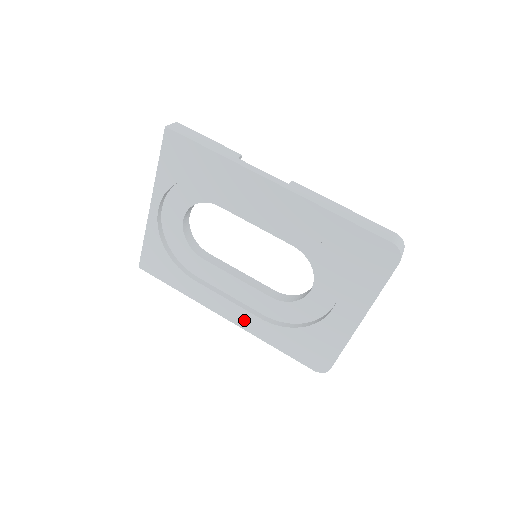
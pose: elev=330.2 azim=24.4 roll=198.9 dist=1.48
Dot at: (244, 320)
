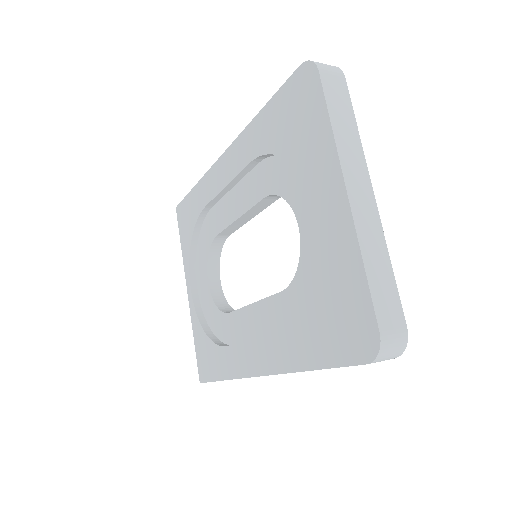
Dot at: (272, 356)
